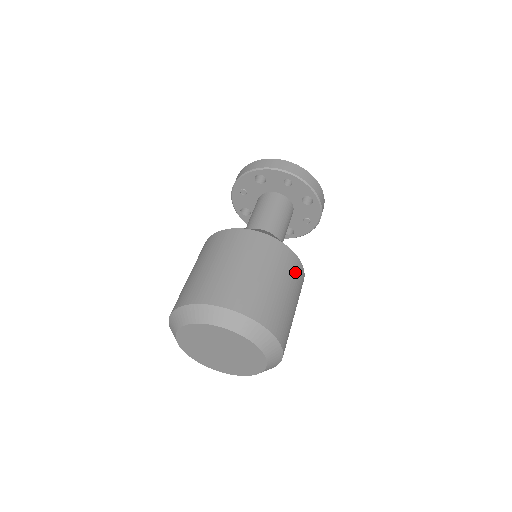
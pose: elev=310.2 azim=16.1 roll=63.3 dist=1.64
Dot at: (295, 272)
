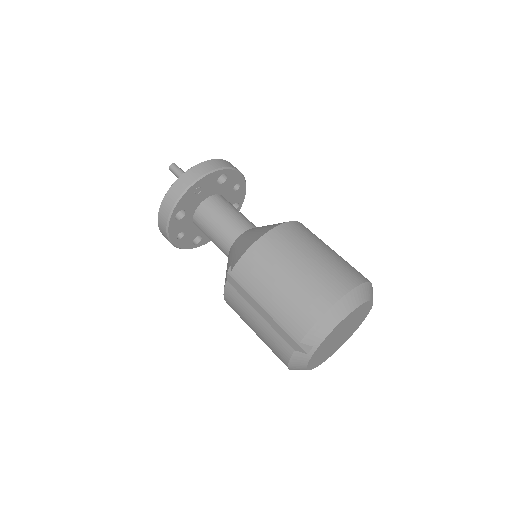
Dot at: occluded
